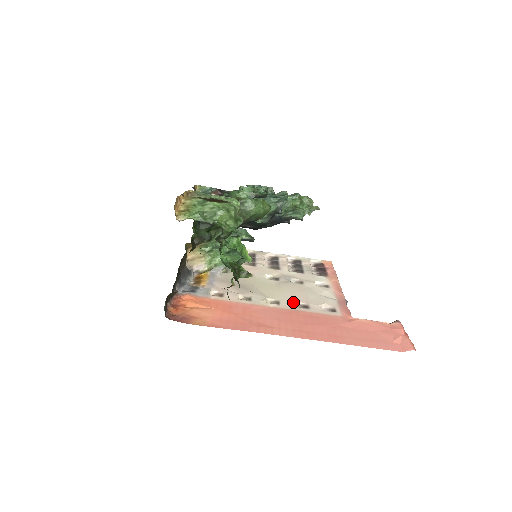
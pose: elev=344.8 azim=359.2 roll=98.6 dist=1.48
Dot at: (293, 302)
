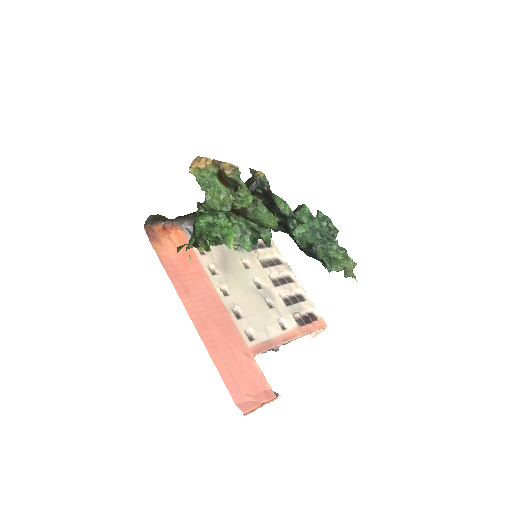
Dot at: (237, 306)
